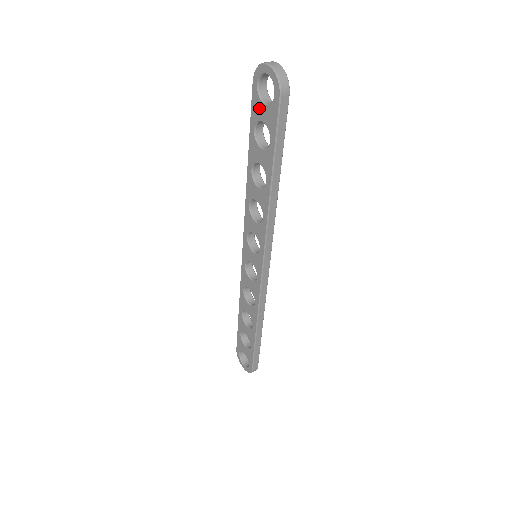
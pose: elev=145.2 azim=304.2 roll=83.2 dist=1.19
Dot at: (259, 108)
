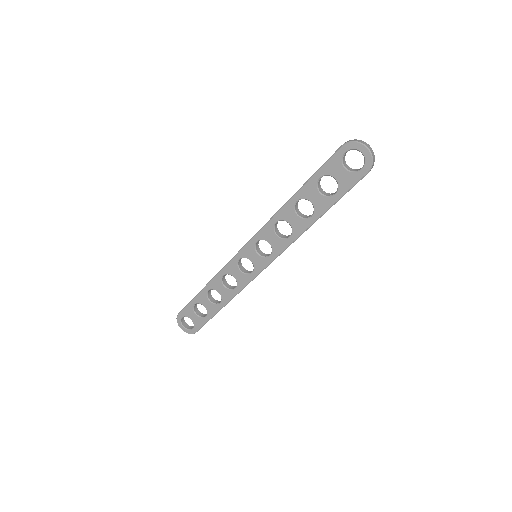
Dot at: (337, 168)
